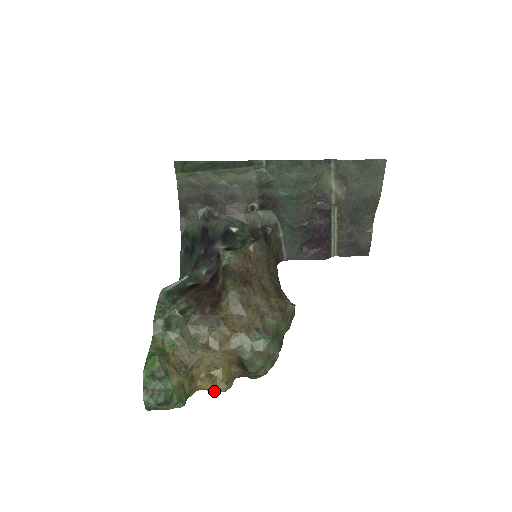
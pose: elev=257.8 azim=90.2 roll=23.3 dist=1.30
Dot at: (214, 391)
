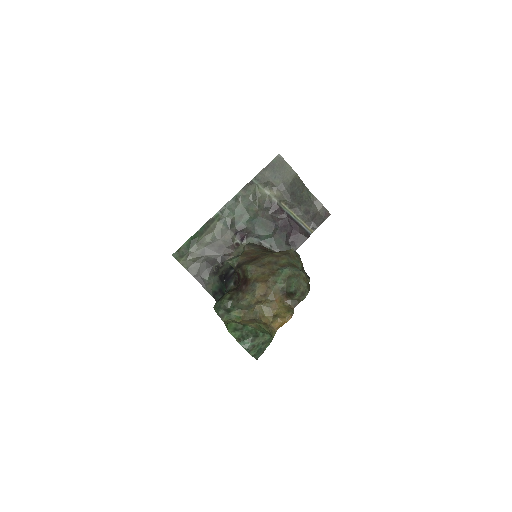
Dot at: (285, 322)
